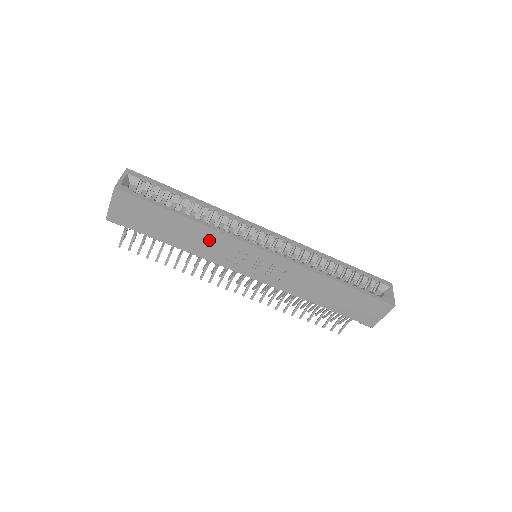
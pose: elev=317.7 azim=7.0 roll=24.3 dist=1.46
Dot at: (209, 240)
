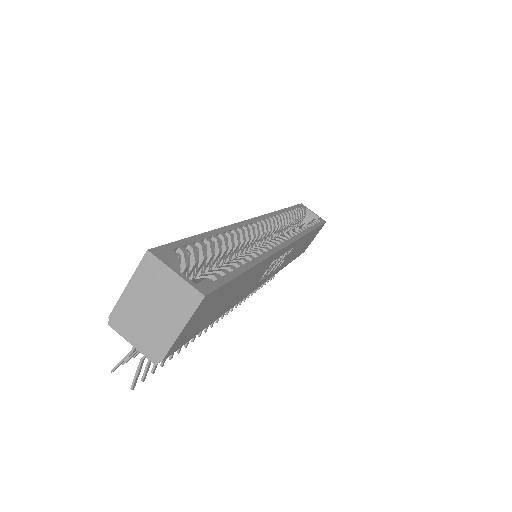
Dot at: (258, 274)
